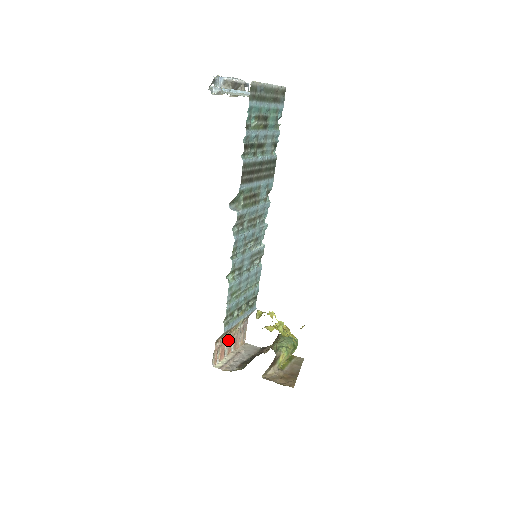
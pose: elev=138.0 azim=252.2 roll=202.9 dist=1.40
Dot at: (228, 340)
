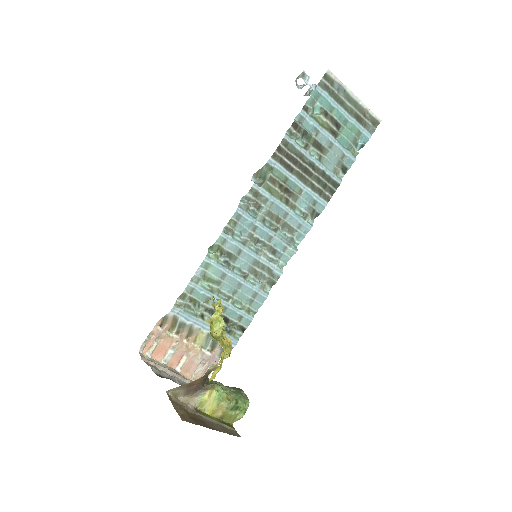
Dot at: (179, 346)
